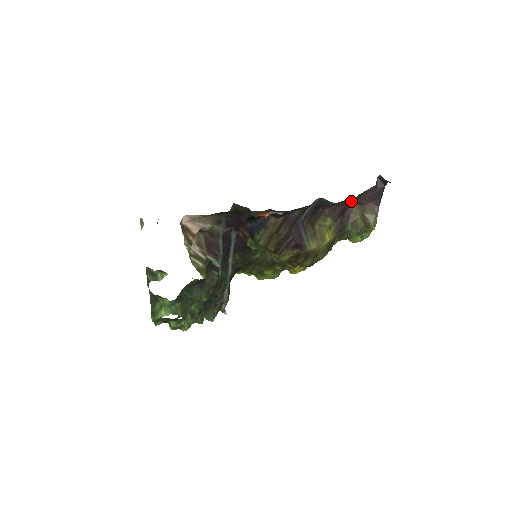
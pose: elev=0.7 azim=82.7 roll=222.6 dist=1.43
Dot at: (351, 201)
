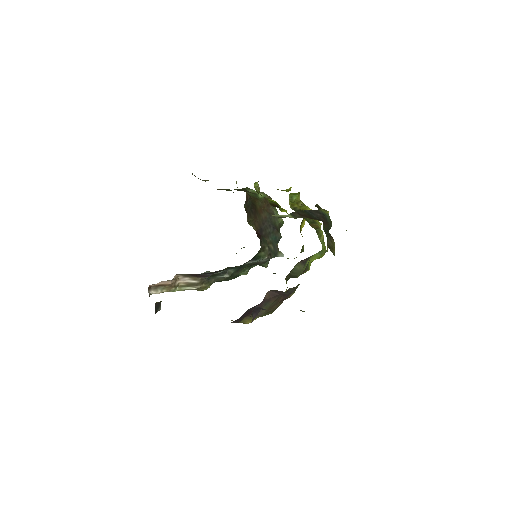
Dot at: occluded
